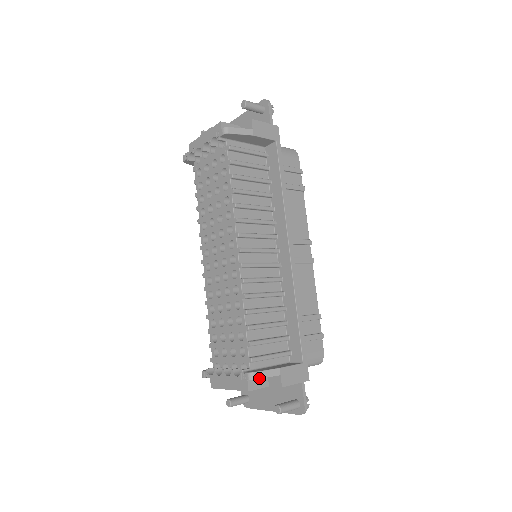
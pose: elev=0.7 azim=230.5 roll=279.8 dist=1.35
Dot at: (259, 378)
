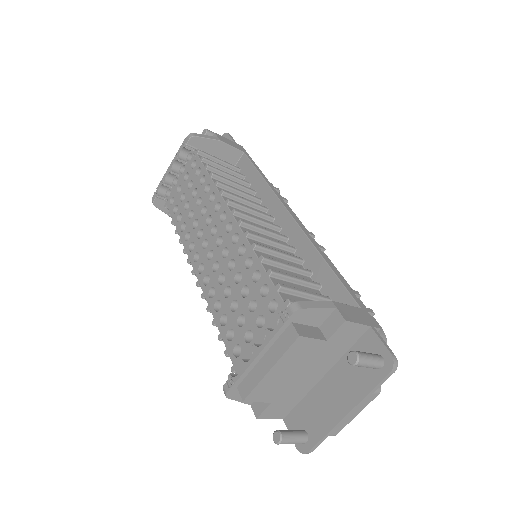
Dot at: (307, 308)
